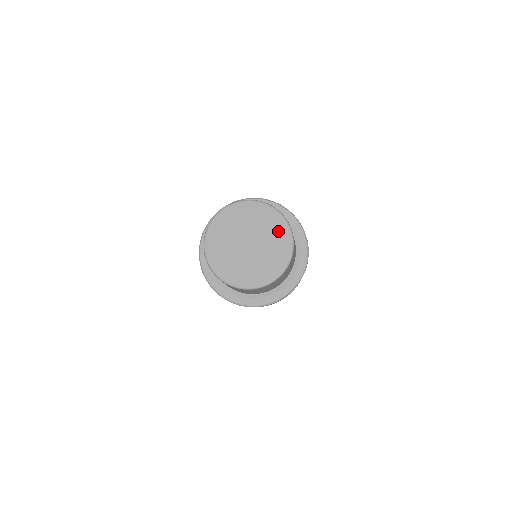
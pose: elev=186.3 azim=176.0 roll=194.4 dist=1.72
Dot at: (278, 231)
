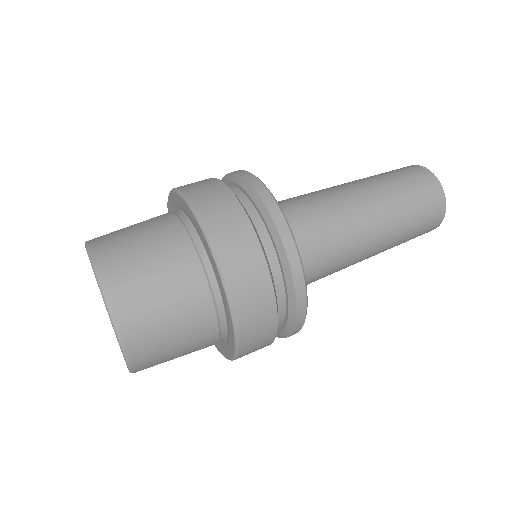
Dot at: occluded
